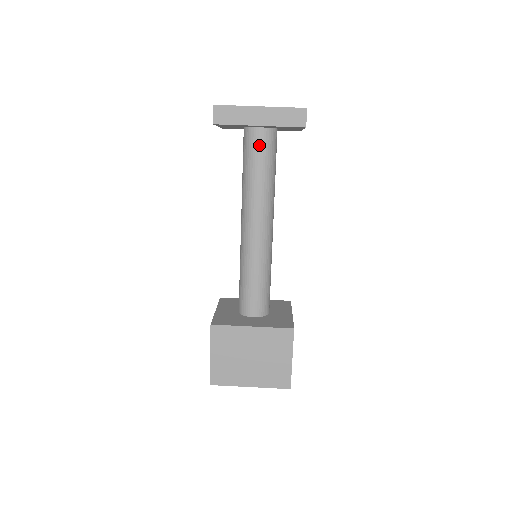
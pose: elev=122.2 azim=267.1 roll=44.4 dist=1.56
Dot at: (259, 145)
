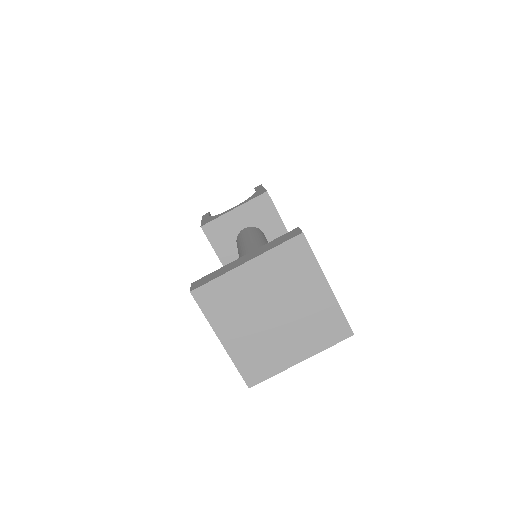
Dot at: occluded
